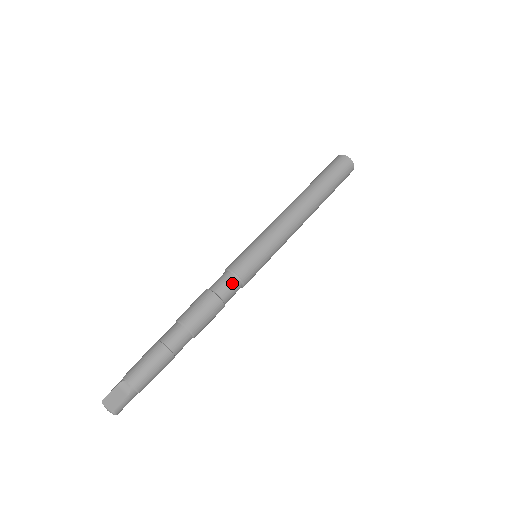
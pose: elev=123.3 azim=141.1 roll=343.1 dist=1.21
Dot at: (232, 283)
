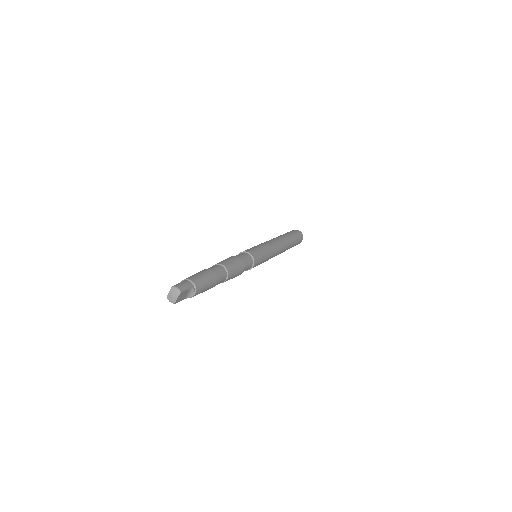
Dot at: occluded
